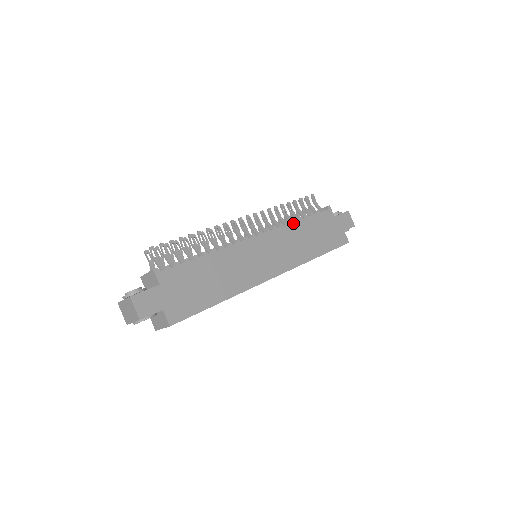
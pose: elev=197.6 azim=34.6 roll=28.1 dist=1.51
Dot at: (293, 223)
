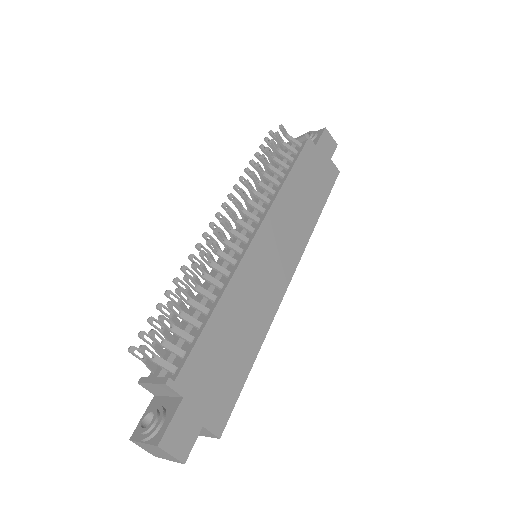
Dot at: (282, 187)
